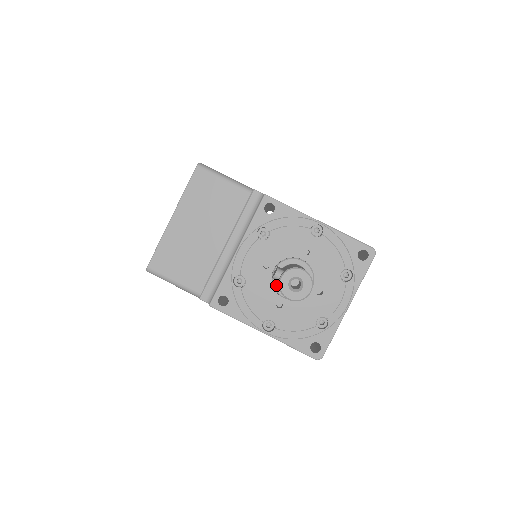
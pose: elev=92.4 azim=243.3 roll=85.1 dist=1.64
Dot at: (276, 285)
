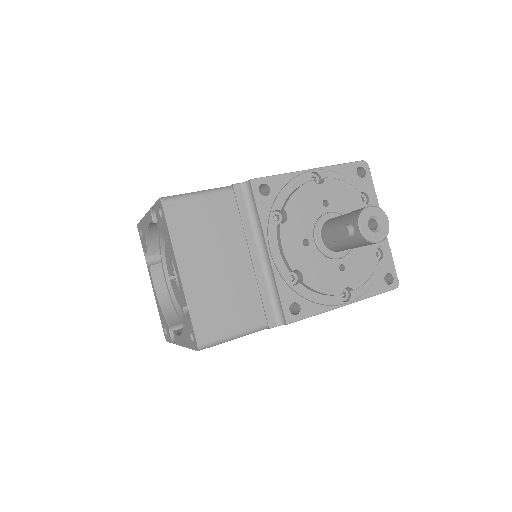
Dot at: (327, 252)
